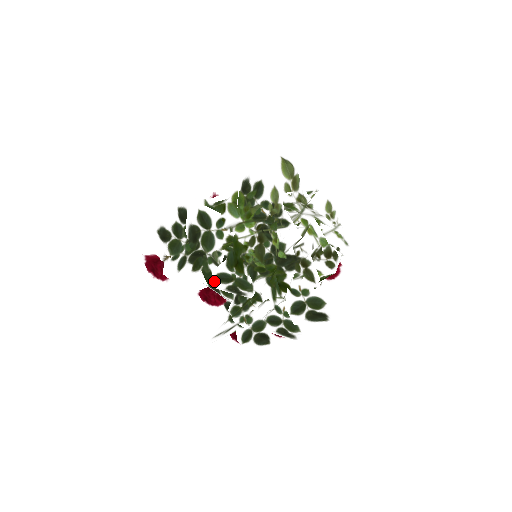
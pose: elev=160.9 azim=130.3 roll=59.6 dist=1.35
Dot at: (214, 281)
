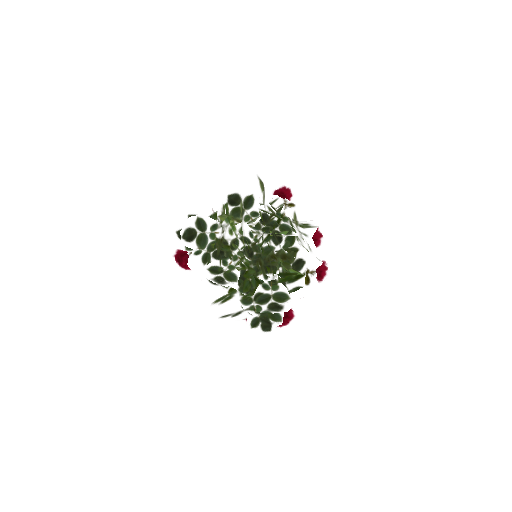
Dot at: (206, 272)
